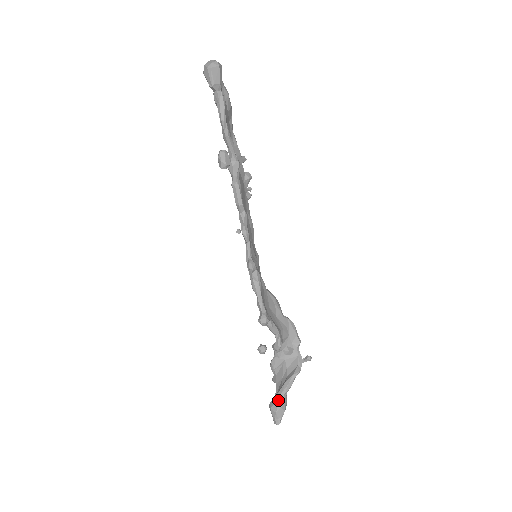
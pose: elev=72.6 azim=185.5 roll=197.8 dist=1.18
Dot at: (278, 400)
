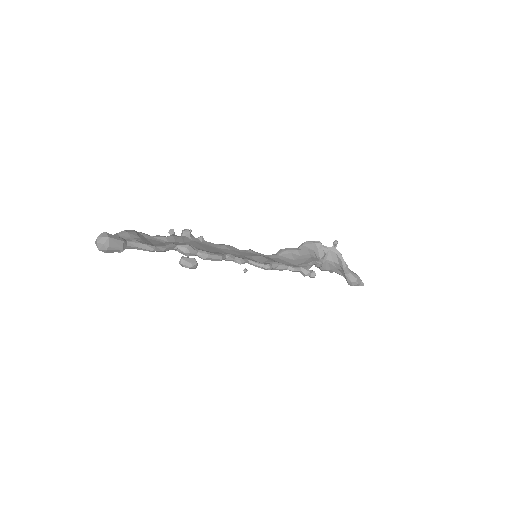
Dot at: (351, 279)
